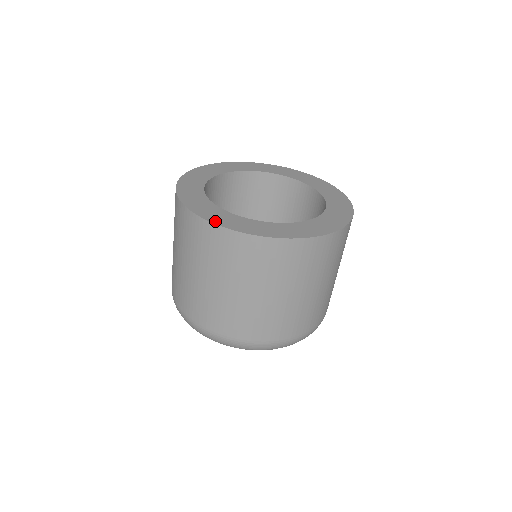
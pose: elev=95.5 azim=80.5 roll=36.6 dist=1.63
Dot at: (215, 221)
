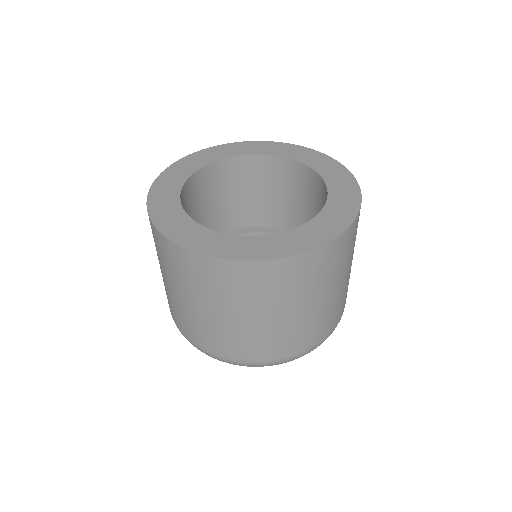
Dot at: (163, 228)
